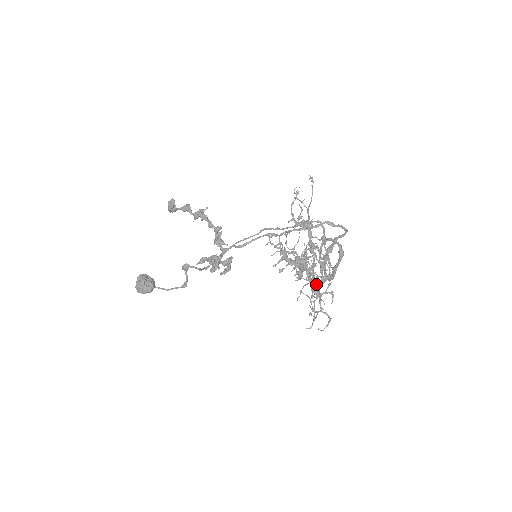
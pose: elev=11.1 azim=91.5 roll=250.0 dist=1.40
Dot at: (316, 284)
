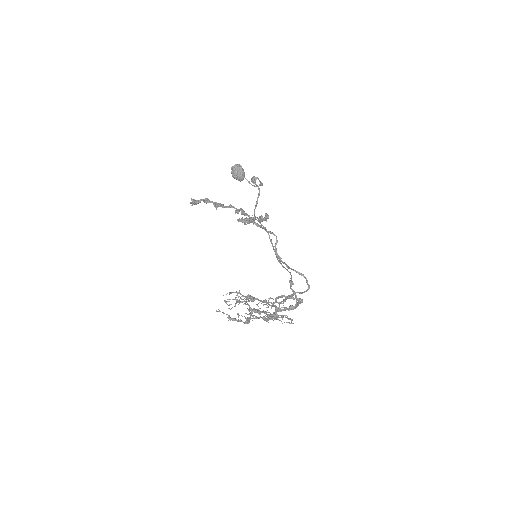
Dot at: (277, 311)
